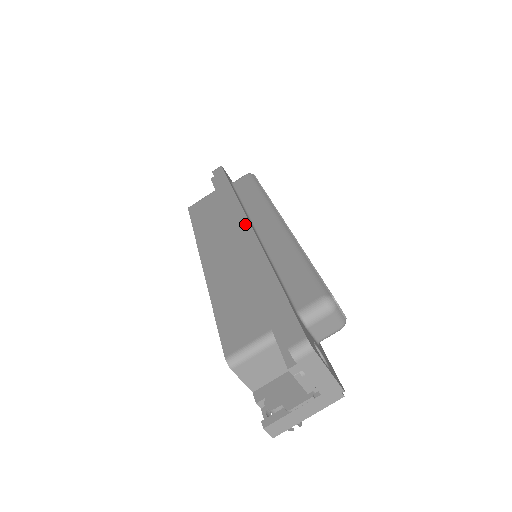
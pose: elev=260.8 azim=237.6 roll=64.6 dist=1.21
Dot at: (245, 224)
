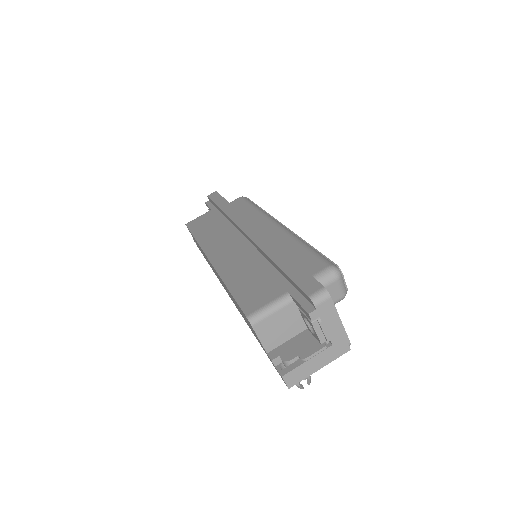
Dot at: (249, 225)
